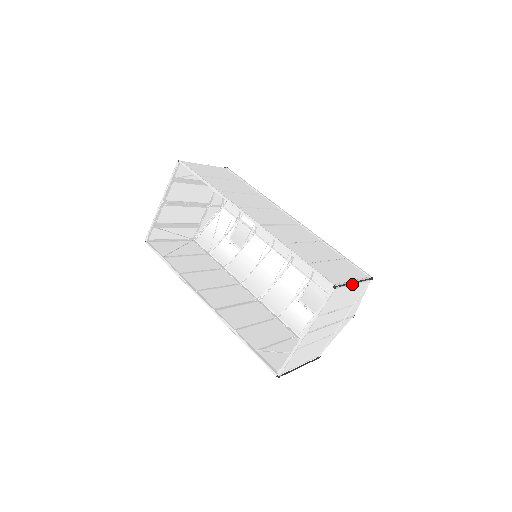
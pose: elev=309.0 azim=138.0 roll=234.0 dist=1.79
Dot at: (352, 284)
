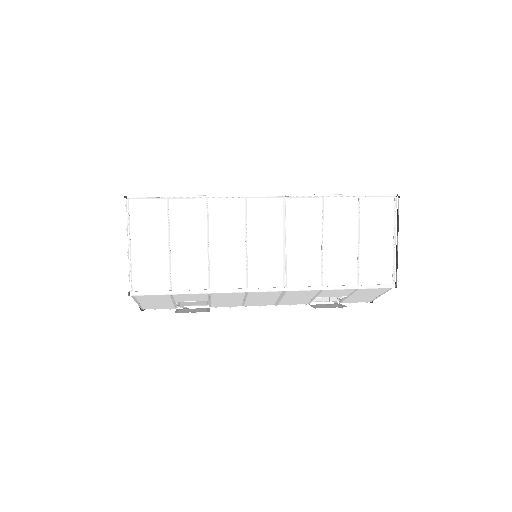
Dot at: occluded
